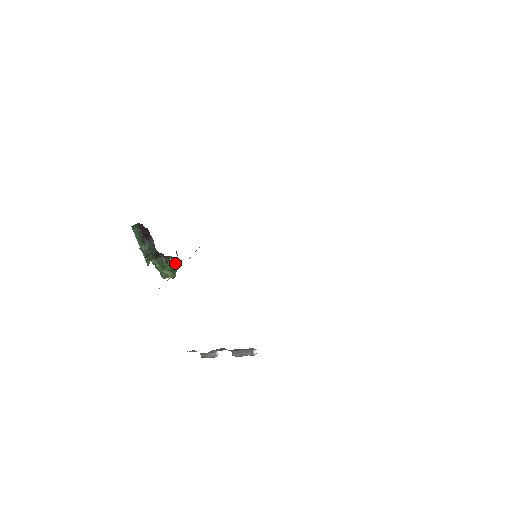
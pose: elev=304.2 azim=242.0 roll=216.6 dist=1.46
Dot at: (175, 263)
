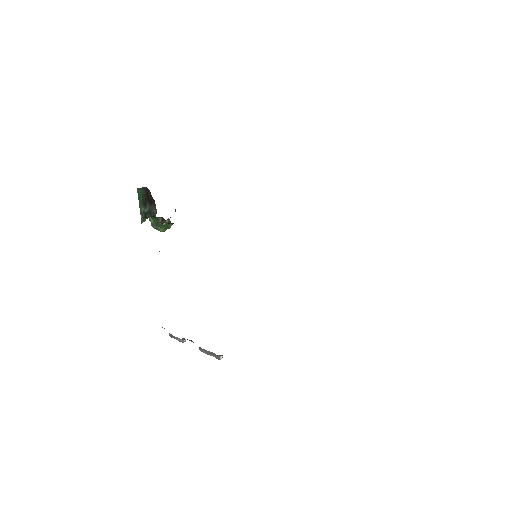
Dot at: (171, 224)
